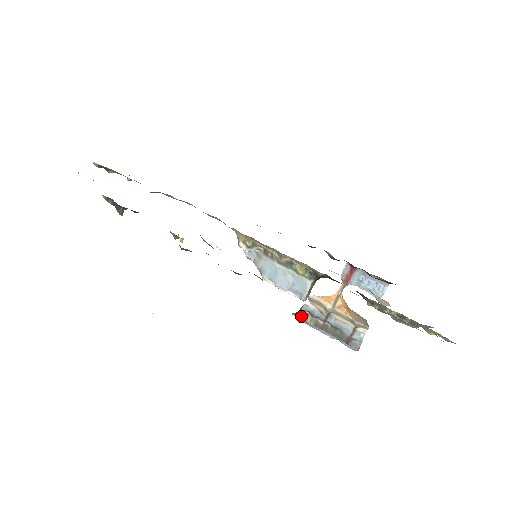
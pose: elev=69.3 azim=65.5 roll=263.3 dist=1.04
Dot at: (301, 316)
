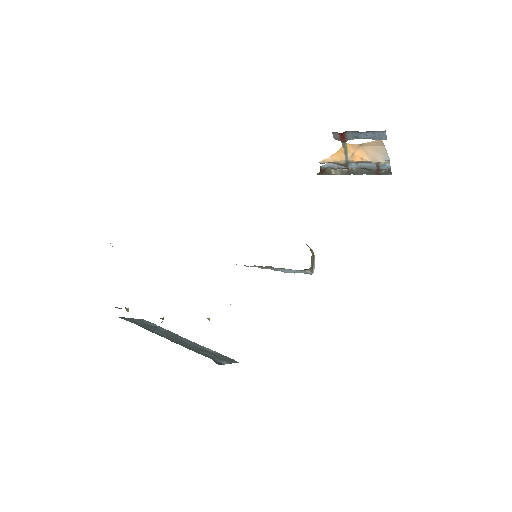
Dot at: (325, 173)
